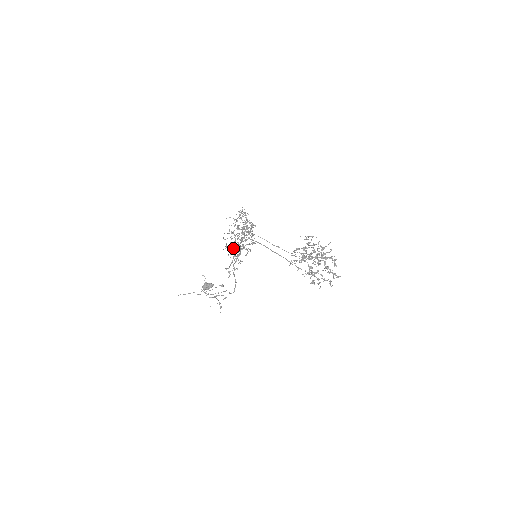
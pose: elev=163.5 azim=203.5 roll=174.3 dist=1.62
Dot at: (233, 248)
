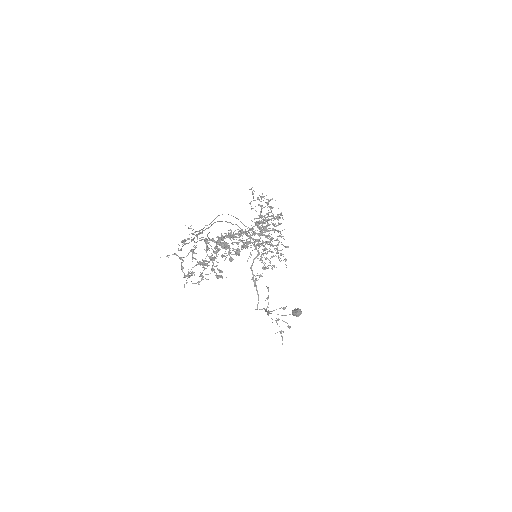
Dot at: (253, 245)
